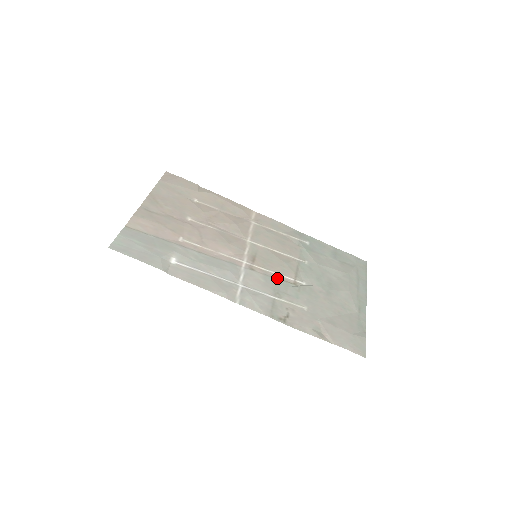
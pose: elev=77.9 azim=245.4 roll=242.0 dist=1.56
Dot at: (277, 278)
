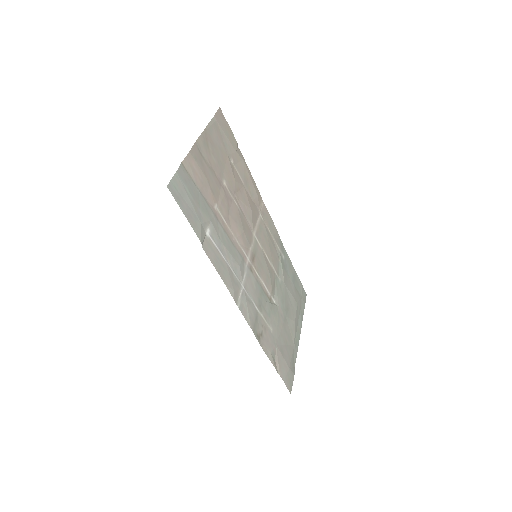
Dot at: (263, 288)
